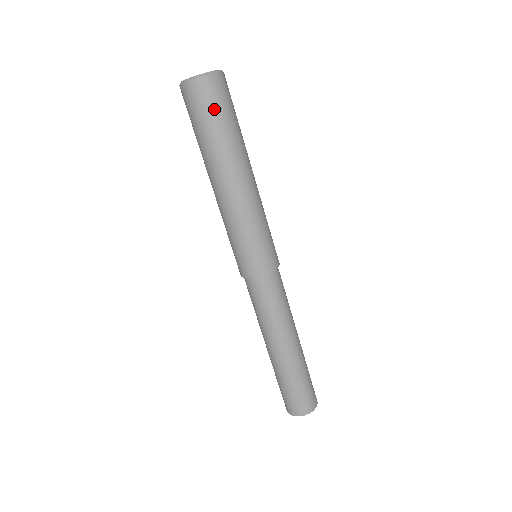
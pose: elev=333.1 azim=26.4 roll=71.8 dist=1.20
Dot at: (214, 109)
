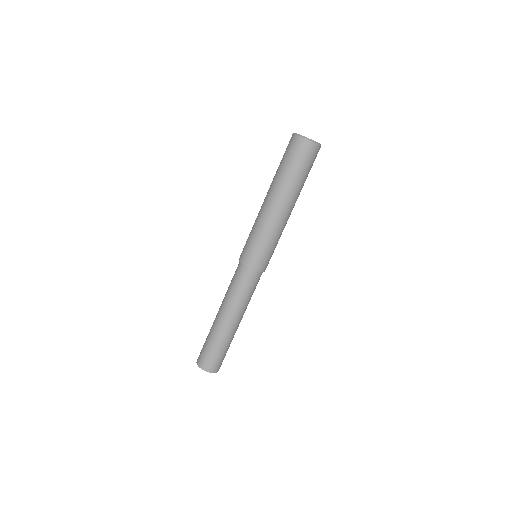
Dot at: occluded
